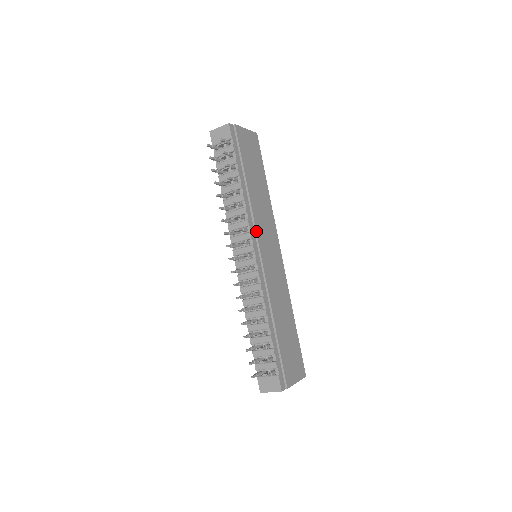
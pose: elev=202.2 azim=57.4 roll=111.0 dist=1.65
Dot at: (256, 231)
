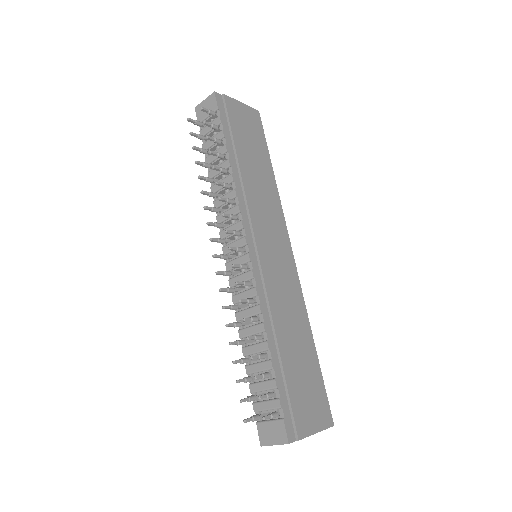
Dot at: (251, 219)
